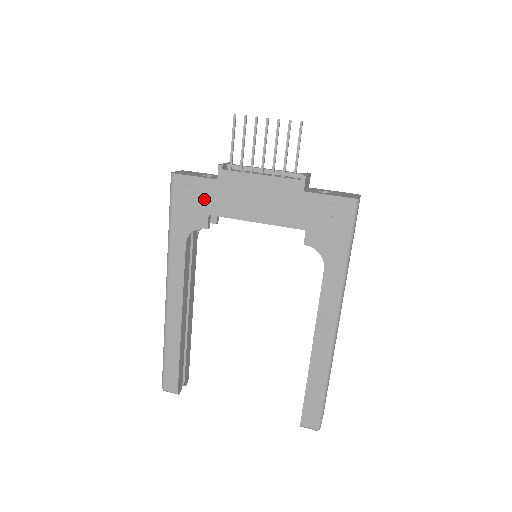
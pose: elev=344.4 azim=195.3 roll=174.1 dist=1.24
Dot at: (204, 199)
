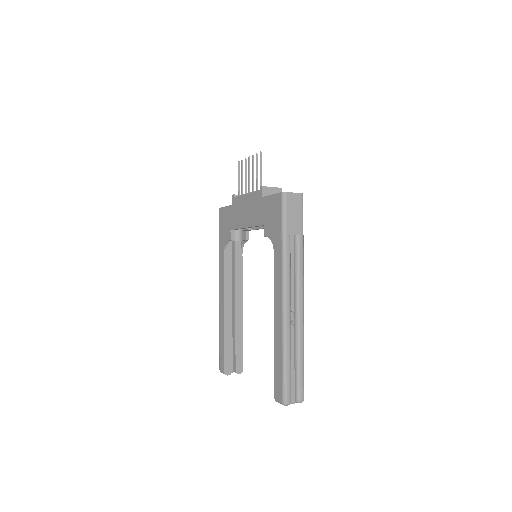
Dot at: (229, 220)
